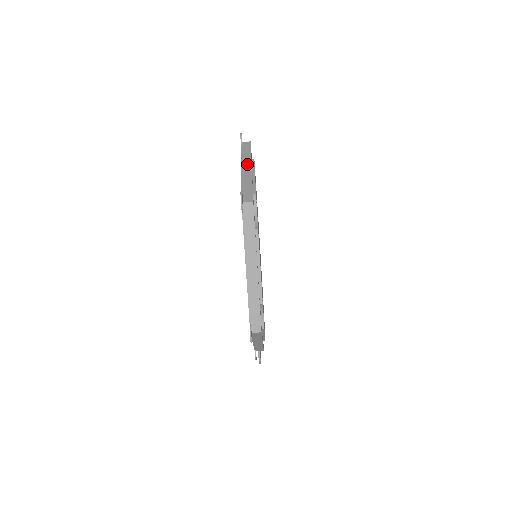
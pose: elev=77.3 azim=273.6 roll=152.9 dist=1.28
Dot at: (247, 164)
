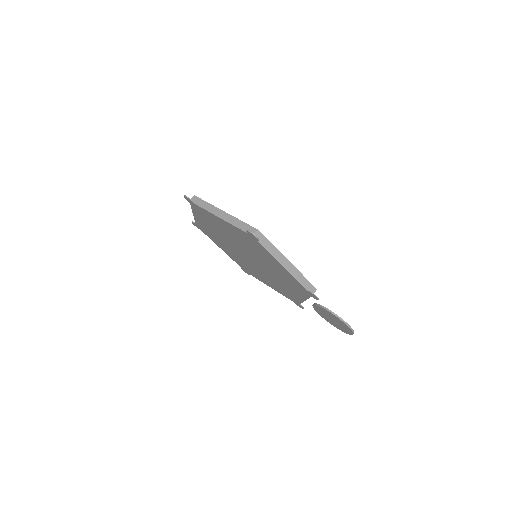
Dot at: occluded
